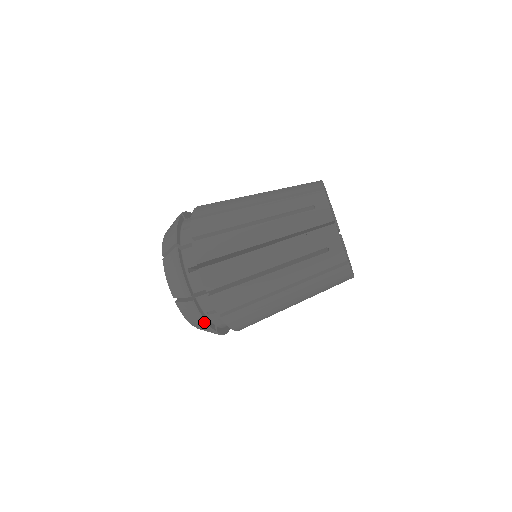
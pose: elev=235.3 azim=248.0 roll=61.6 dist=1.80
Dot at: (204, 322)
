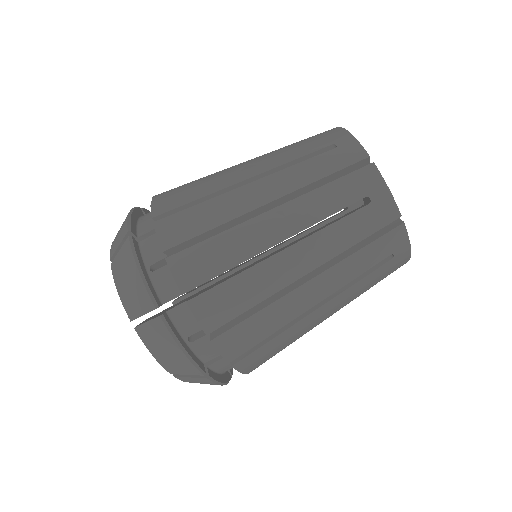
Dot at: (139, 273)
